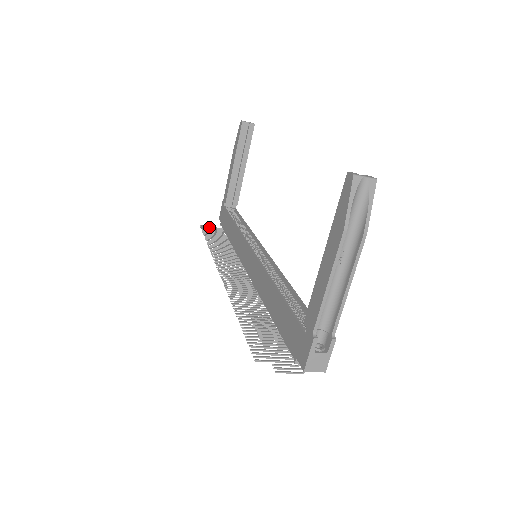
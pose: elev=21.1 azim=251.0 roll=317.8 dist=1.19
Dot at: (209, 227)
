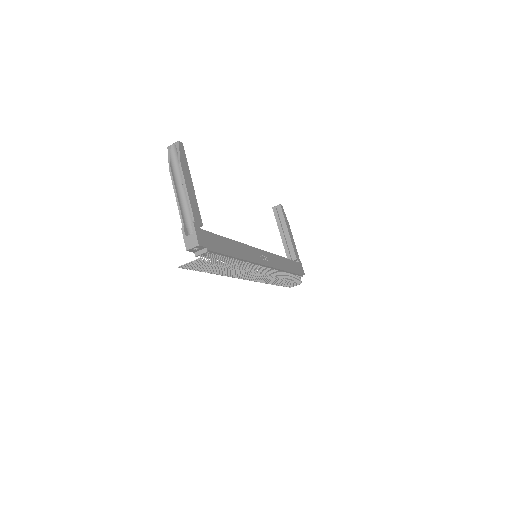
Dot at: occluded
